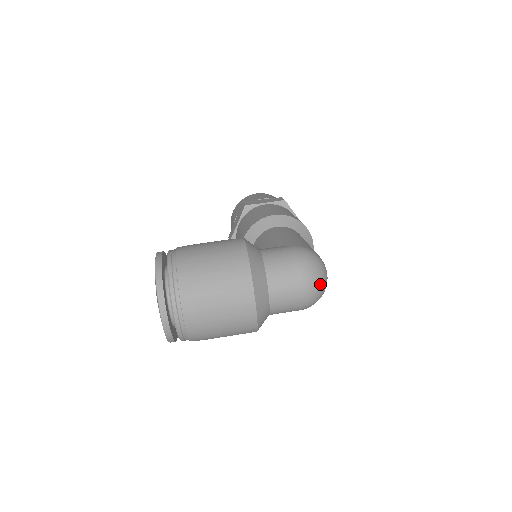
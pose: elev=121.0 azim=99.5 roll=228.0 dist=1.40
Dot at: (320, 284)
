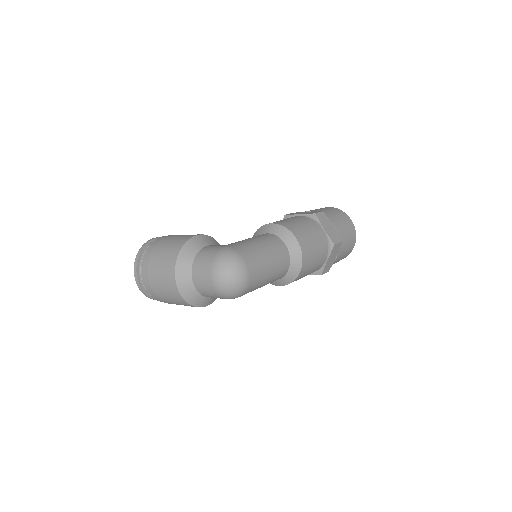
Dot at: (227, 279)
